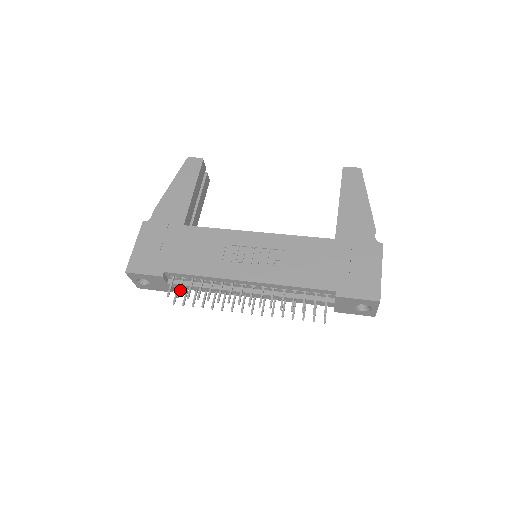
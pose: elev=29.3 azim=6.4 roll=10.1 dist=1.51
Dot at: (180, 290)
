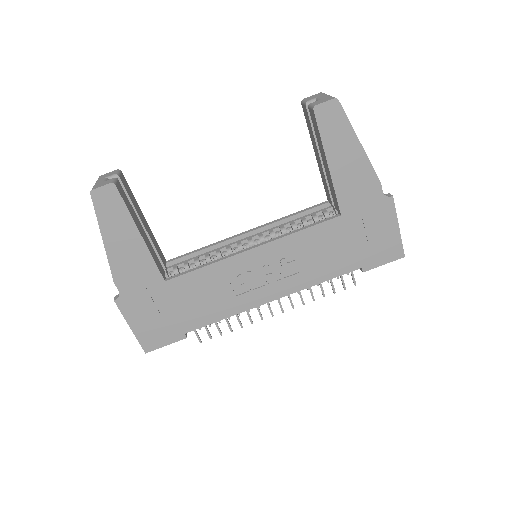
Dot at: (209, 333)
